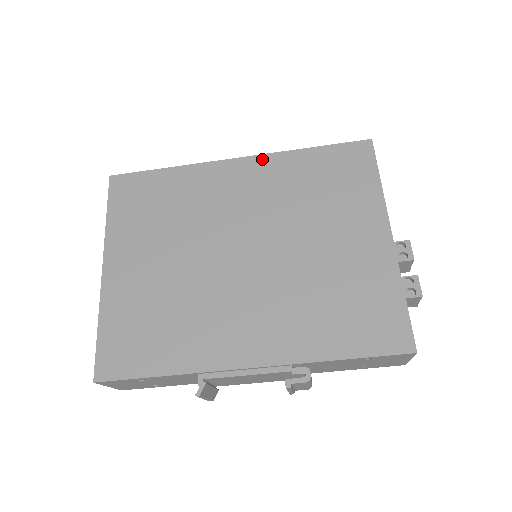
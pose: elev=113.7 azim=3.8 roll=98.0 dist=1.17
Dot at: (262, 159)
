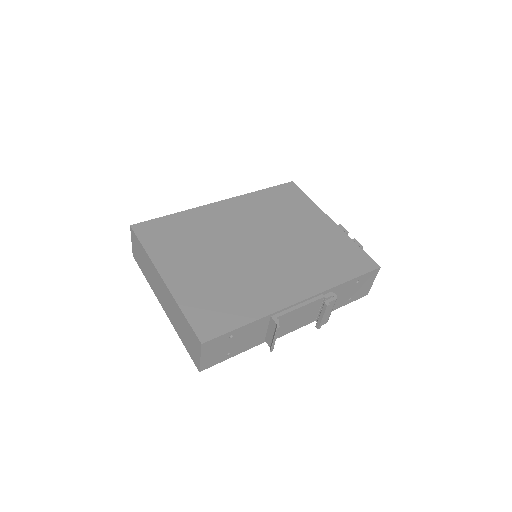
Dot at: (236, 199)
